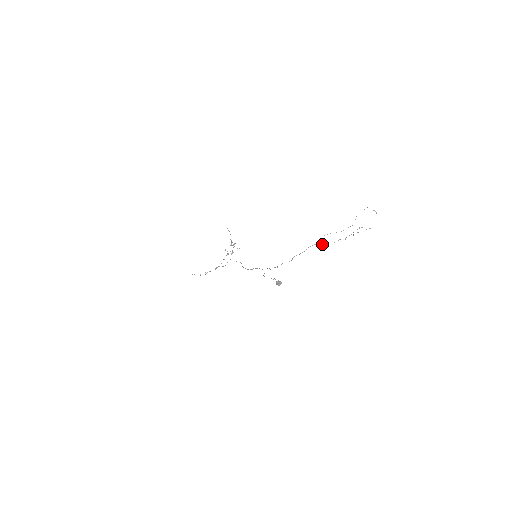
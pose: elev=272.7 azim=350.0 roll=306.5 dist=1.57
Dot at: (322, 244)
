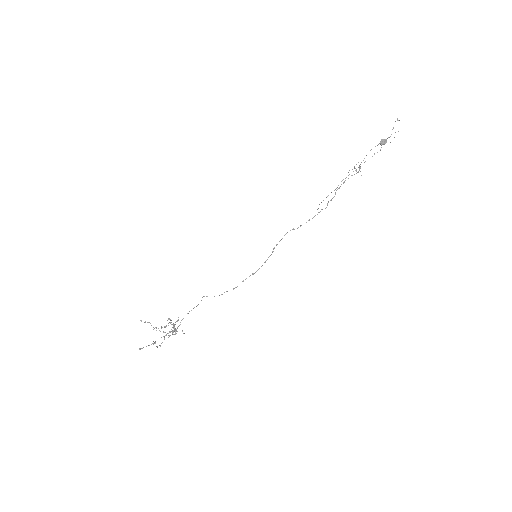
Dot at: (354, 174)
